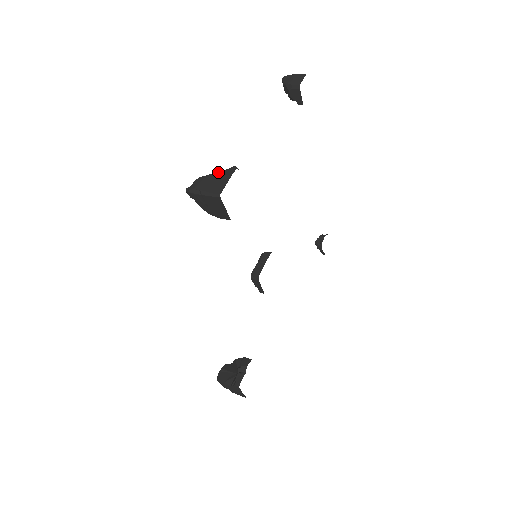
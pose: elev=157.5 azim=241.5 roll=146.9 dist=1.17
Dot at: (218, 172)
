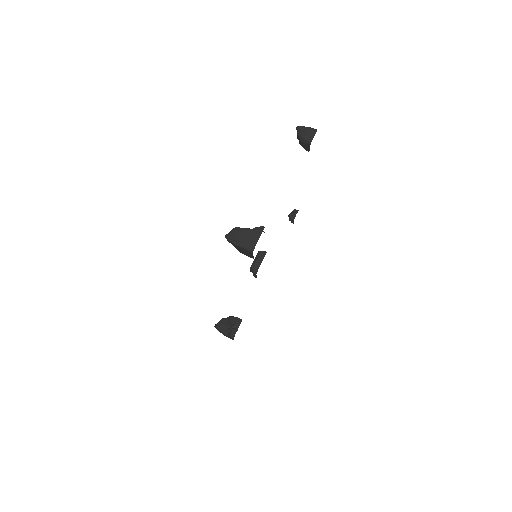
Dot at: (251, 229)
